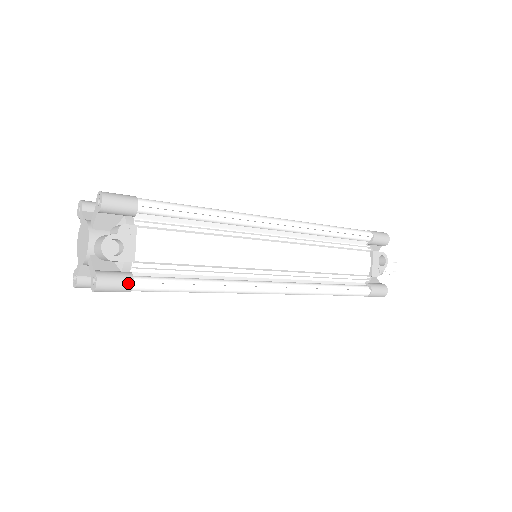
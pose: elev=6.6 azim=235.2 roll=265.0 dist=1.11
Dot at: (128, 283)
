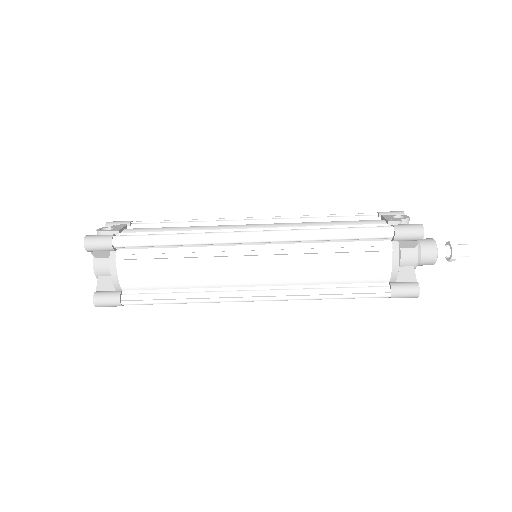
Dot at: (109, 235)
